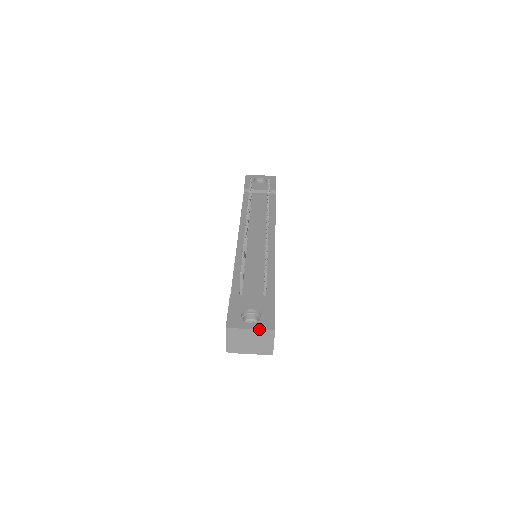
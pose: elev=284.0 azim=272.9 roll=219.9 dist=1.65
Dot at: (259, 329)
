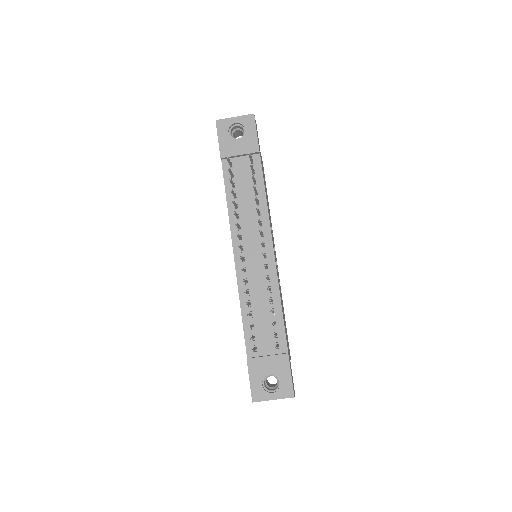
Dot at: occluded
